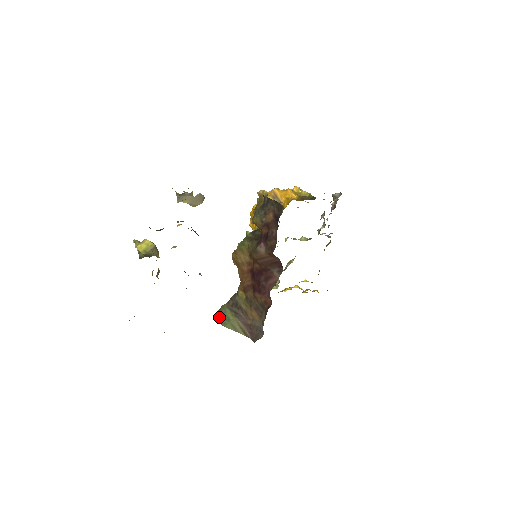
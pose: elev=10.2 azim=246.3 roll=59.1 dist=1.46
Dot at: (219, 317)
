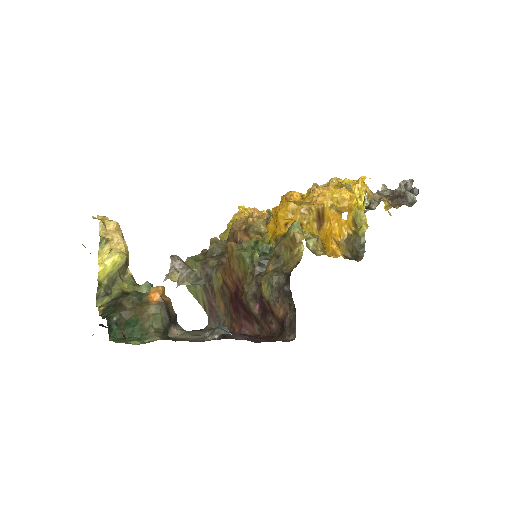
Dot at: occluded
